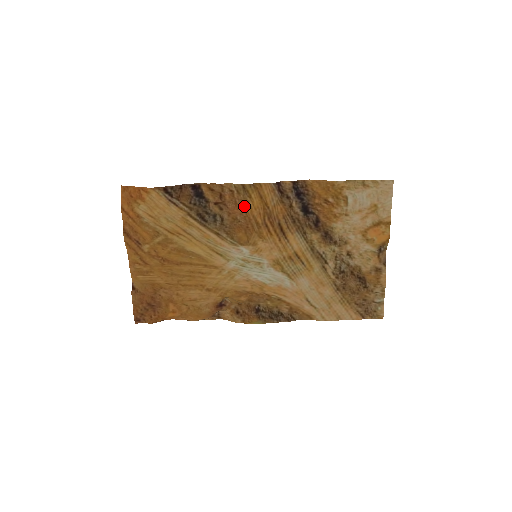
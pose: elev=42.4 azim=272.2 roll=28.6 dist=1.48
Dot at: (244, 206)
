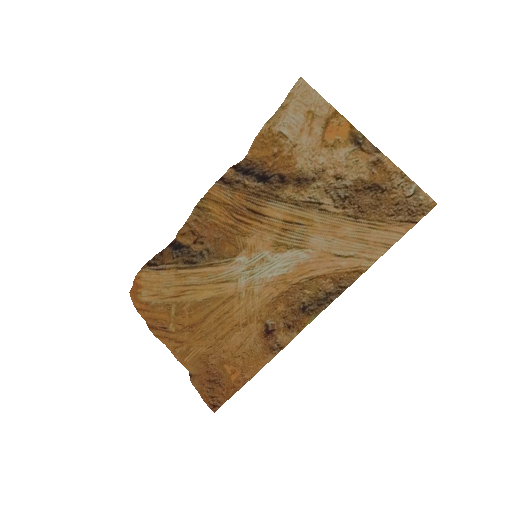
Dot at: (211, 222)
